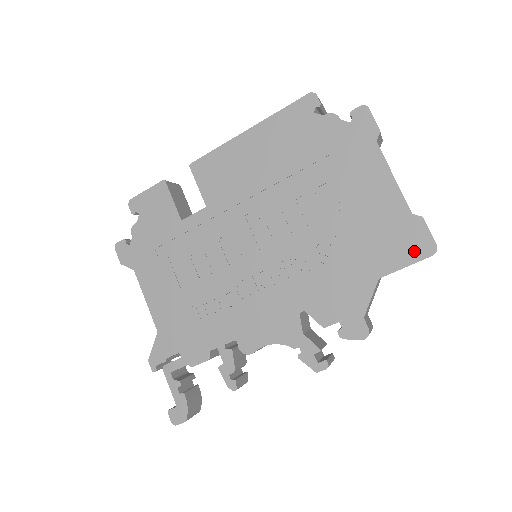
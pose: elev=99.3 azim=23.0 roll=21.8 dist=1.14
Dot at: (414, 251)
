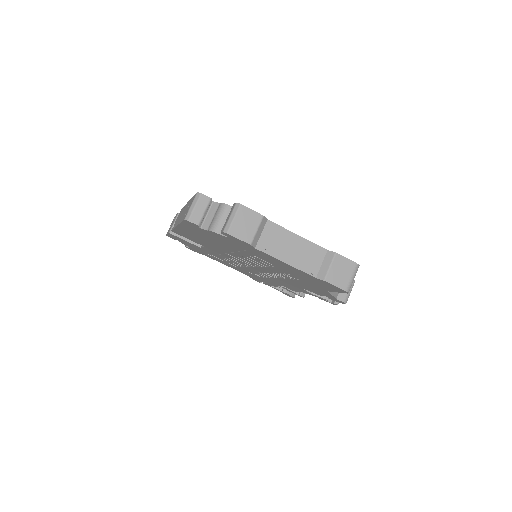
Dot at: (335, 289)
